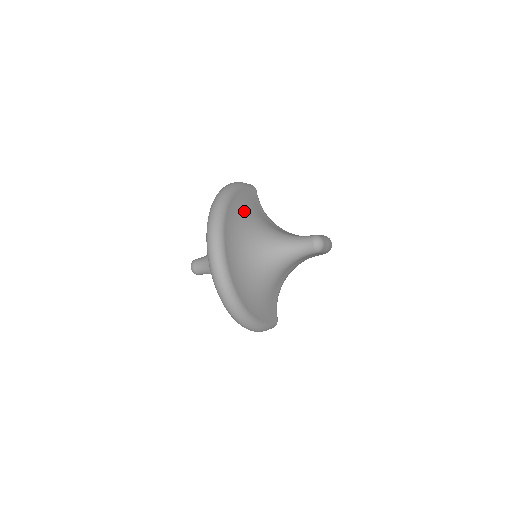
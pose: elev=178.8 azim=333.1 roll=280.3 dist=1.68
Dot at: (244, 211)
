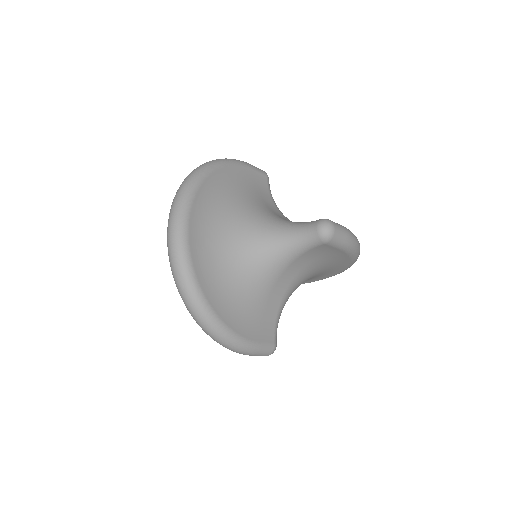
Dot at: (236, 189)
